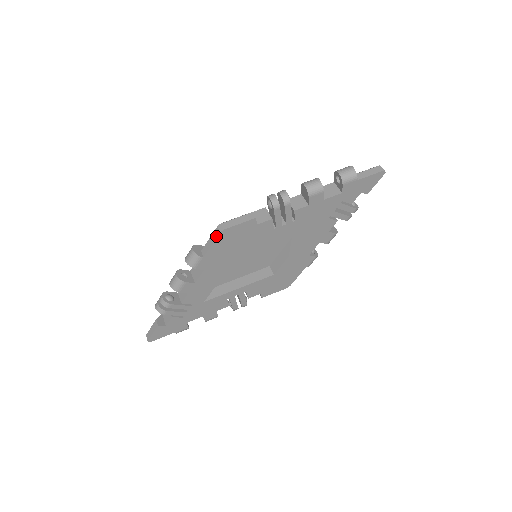
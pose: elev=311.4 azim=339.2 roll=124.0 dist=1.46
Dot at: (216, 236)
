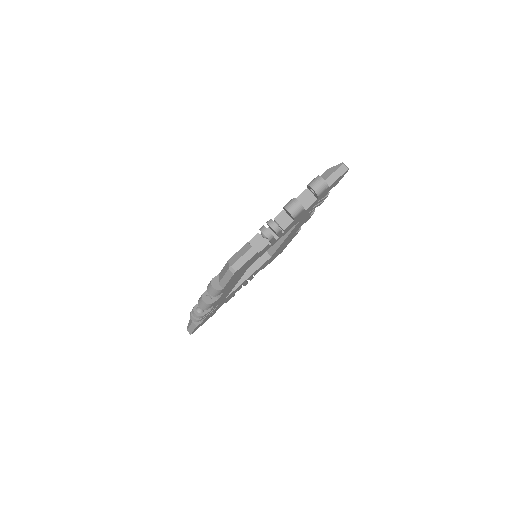
Dot at: (230, 276)
